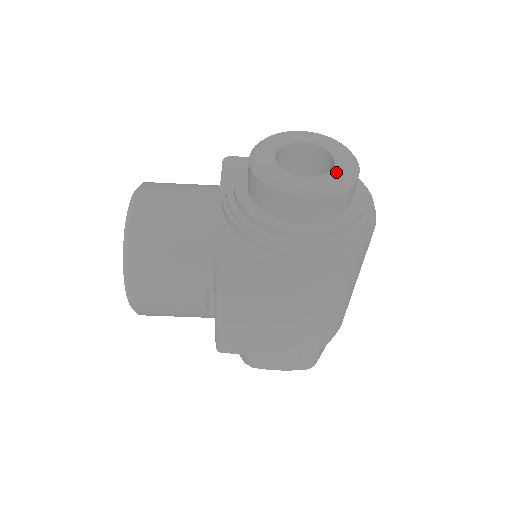
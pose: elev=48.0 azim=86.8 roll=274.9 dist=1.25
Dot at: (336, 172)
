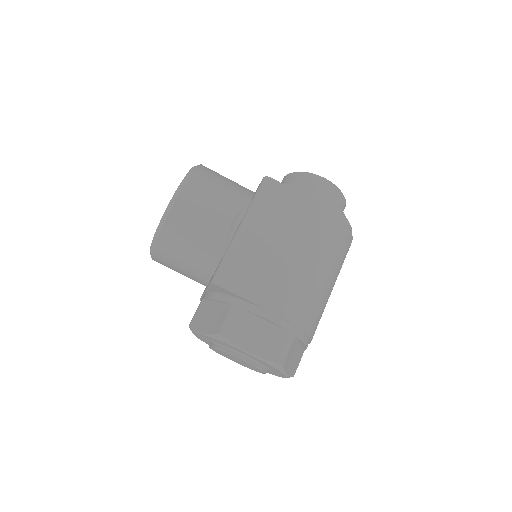
Dot at: occluded
